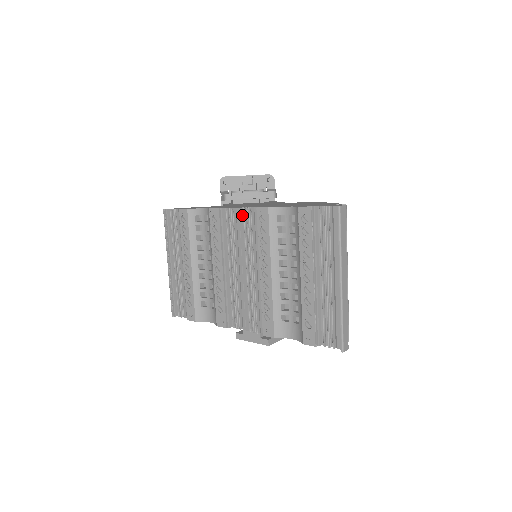
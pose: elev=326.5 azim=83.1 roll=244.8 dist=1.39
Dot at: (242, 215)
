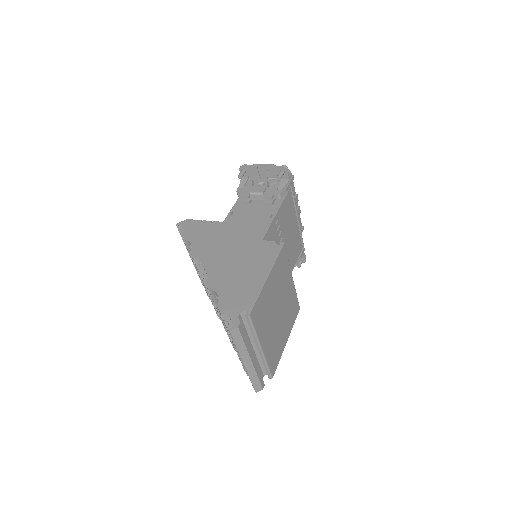
Dot at: occluded
